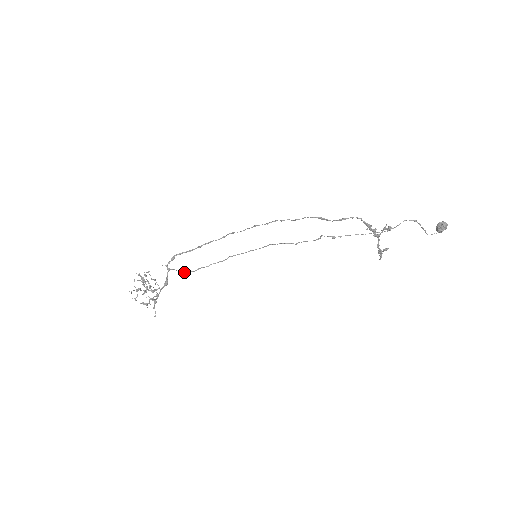
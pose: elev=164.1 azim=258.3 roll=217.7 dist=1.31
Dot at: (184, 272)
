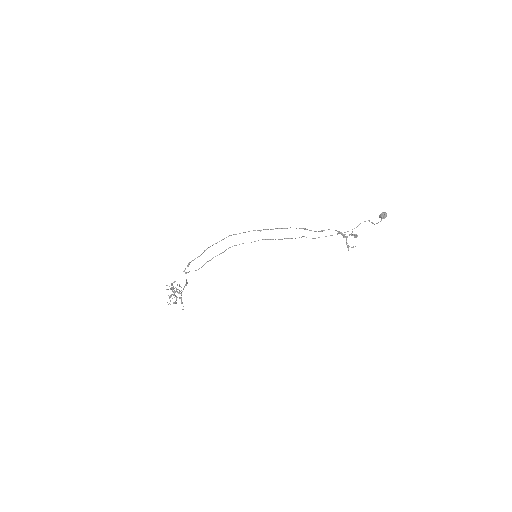
Dot at: (196, 270)
